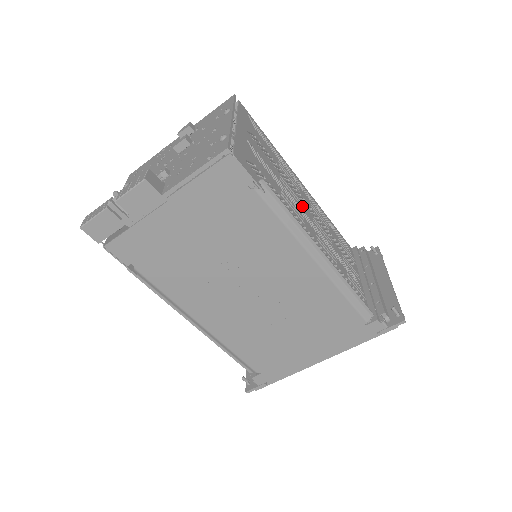
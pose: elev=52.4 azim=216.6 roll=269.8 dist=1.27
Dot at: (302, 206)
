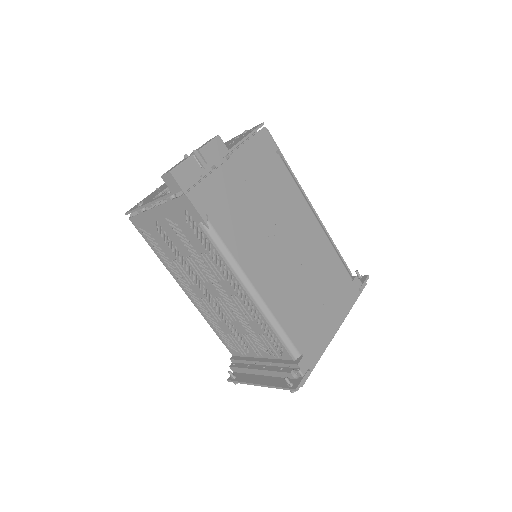
Dot at: occluded
